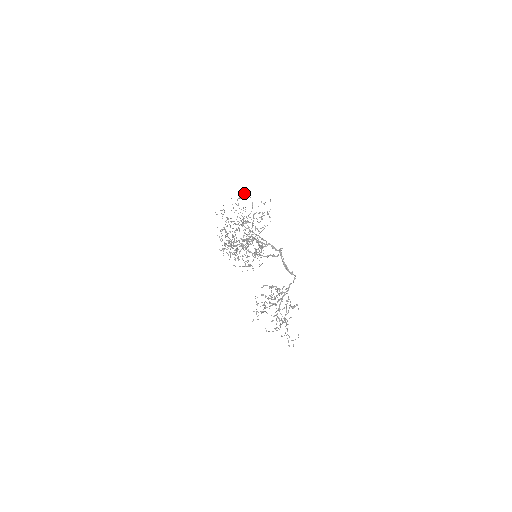
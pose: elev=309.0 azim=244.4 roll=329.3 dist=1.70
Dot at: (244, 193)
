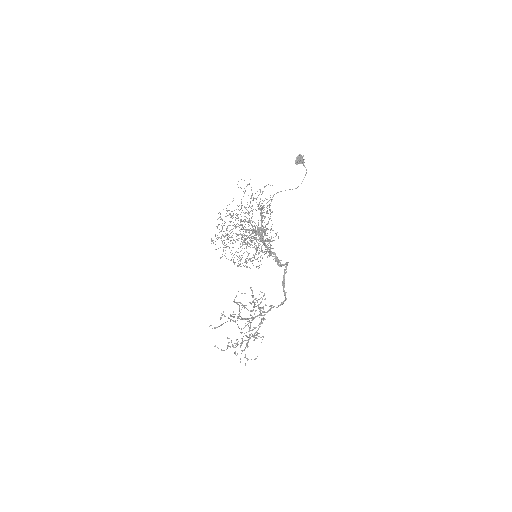
Dot at: (303, 160)
